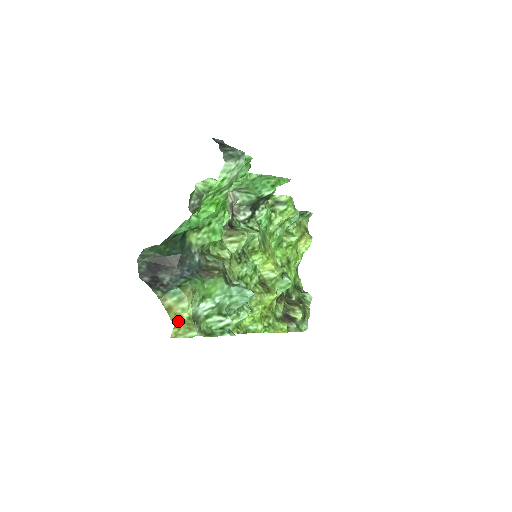
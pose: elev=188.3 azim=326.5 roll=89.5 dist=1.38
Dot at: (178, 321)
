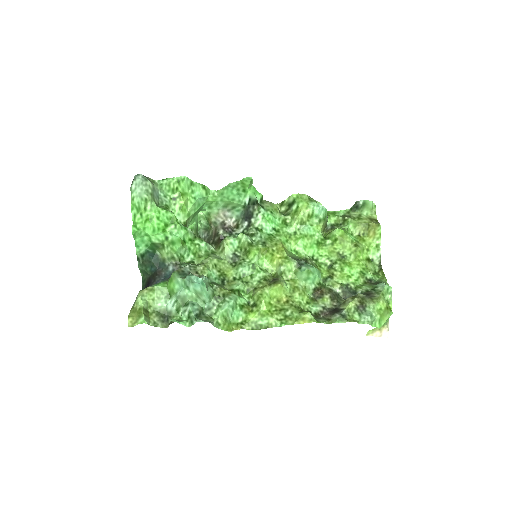
Dot at: (134, 313)
